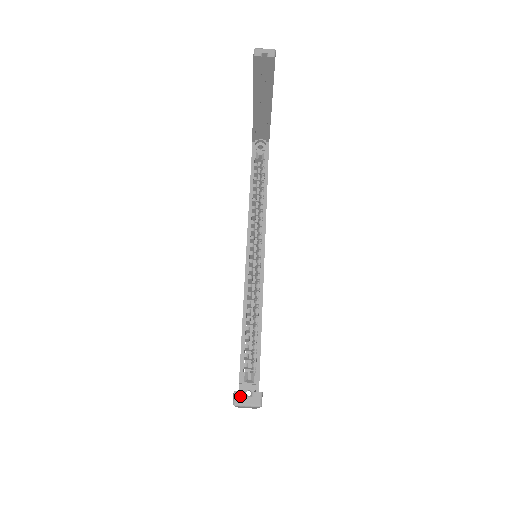
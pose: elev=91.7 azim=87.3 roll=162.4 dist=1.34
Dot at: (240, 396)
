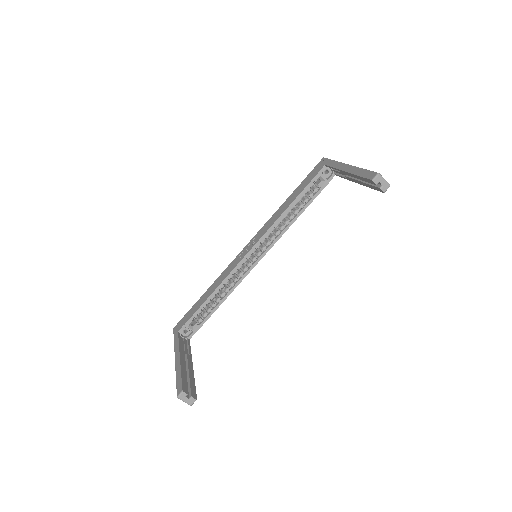
Dot at: (184, 395)
